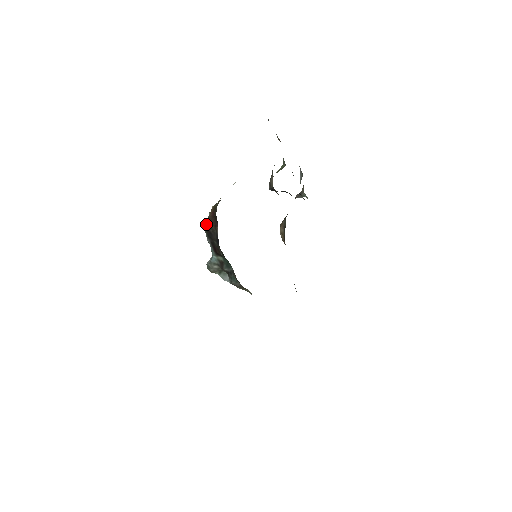
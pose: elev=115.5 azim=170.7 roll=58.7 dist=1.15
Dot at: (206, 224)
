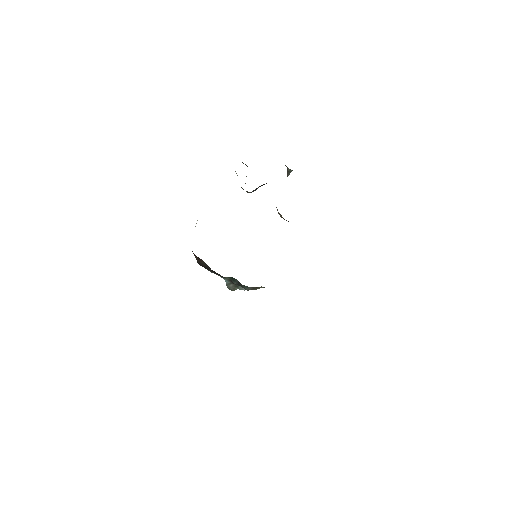
Dot at: (198, 263)
